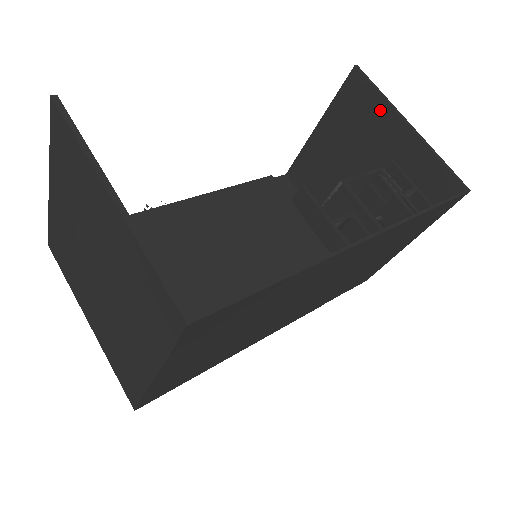
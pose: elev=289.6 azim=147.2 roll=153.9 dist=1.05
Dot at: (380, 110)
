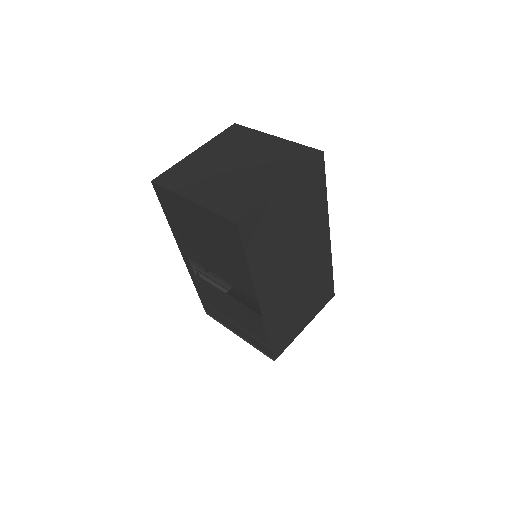
Dot at: occluded
